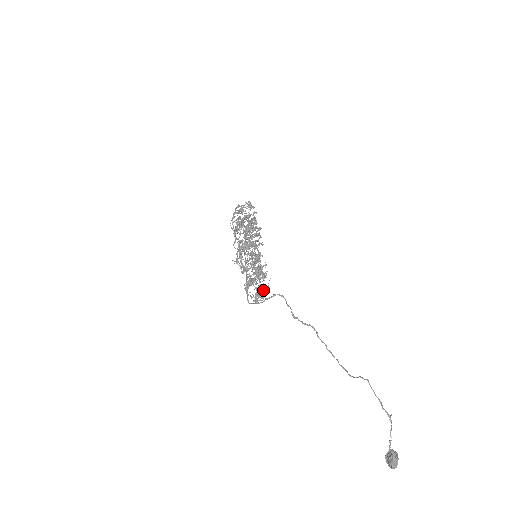
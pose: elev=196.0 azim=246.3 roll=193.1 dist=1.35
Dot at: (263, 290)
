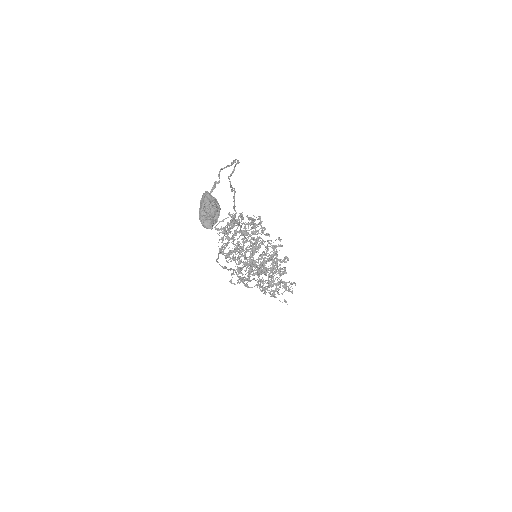
Dot at: (239, 261)
